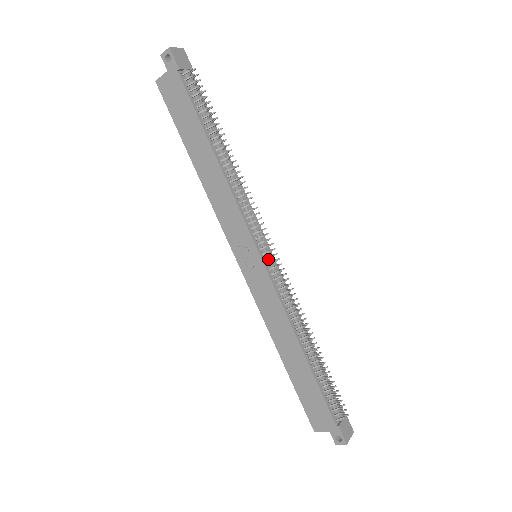
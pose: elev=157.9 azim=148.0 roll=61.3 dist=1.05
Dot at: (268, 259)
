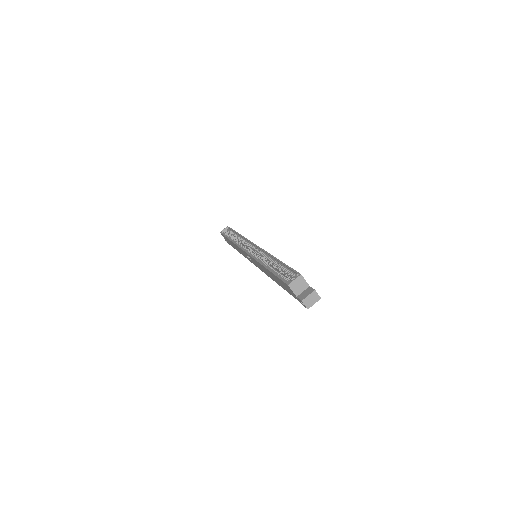
Dot at: occluded
